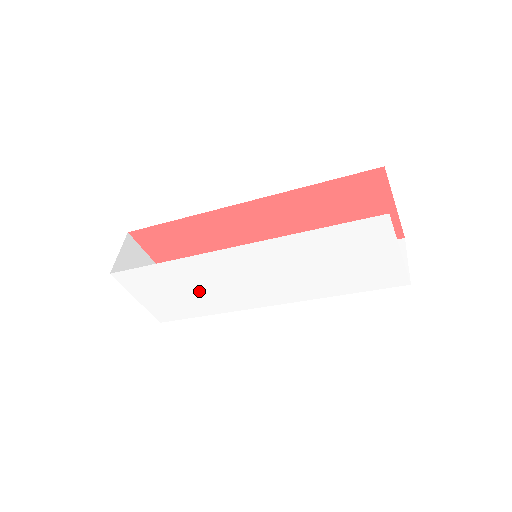
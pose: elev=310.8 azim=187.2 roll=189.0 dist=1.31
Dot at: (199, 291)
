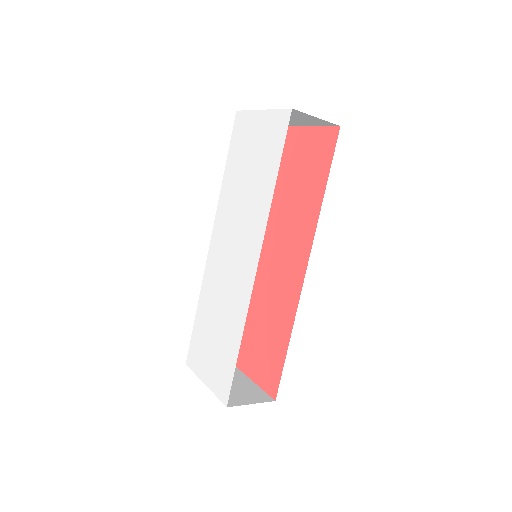
Dot at: (221, 315)
